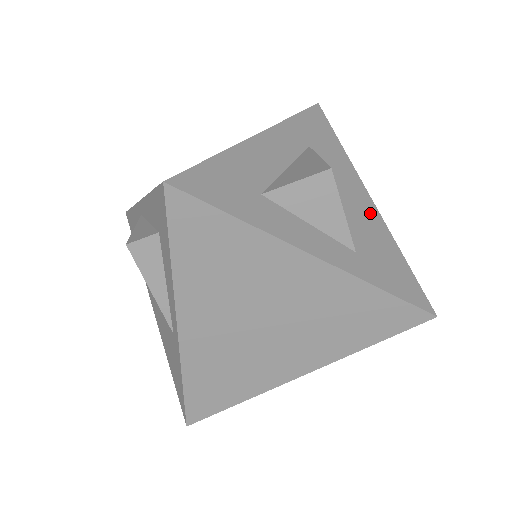
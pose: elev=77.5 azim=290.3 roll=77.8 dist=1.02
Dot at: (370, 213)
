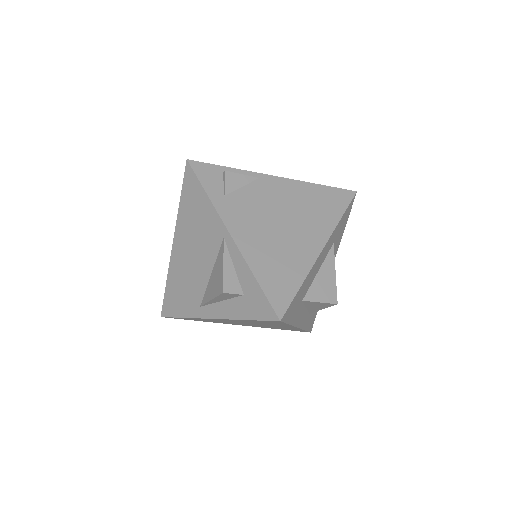
Dot at: occluded
